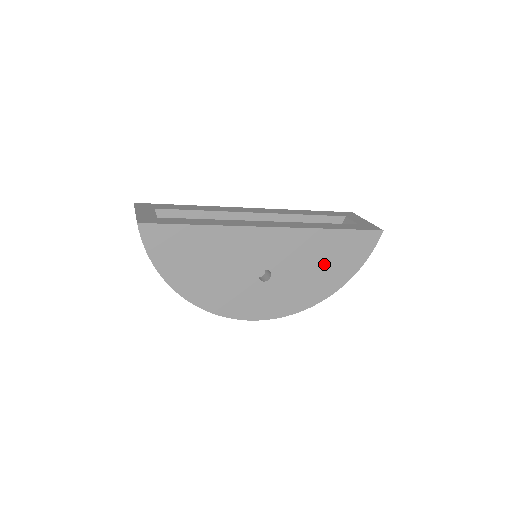
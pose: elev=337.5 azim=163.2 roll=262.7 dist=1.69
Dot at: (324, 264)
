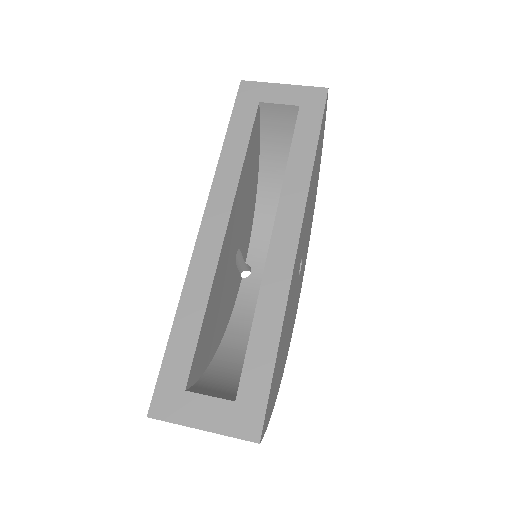
Dot at: (314, 186)
